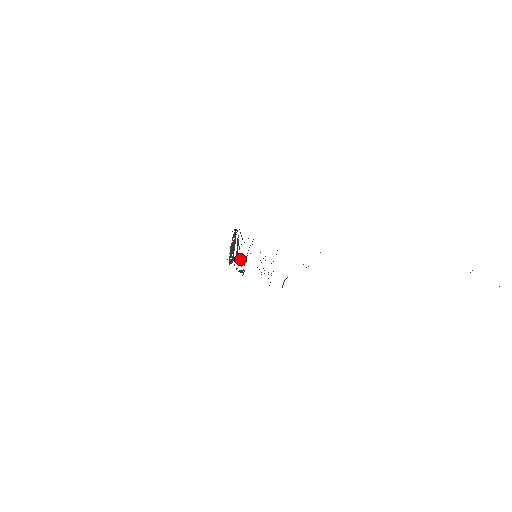
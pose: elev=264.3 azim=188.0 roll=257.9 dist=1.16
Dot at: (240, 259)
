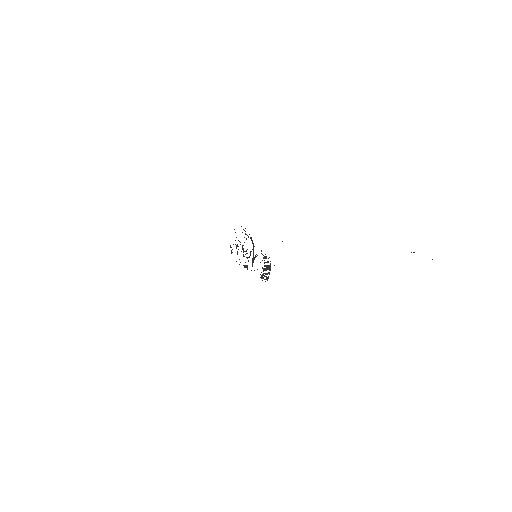
Dot at: occluded
